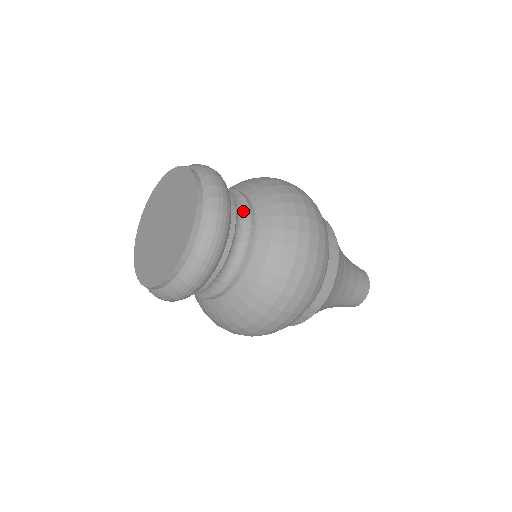
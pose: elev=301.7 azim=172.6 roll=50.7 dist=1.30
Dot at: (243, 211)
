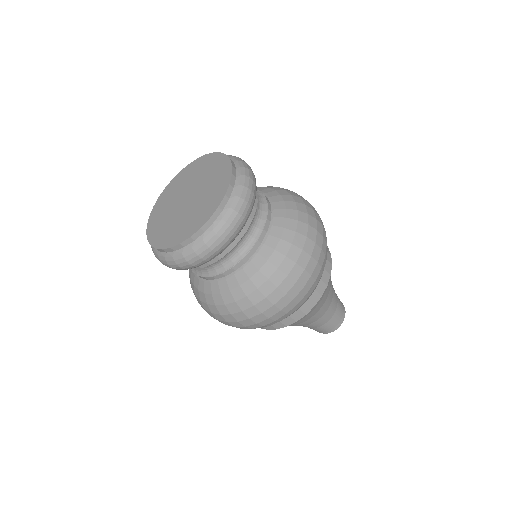
Dot at: (239, 253)
